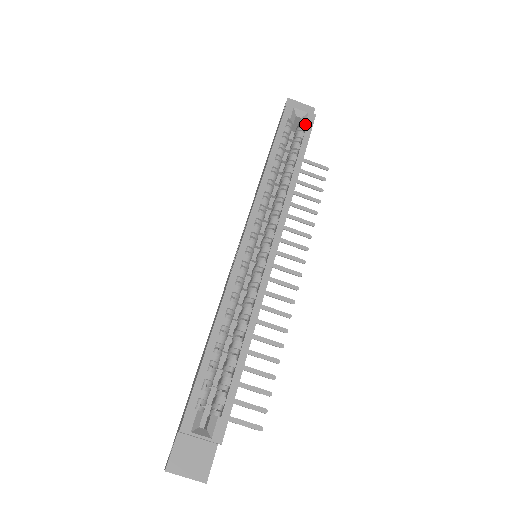
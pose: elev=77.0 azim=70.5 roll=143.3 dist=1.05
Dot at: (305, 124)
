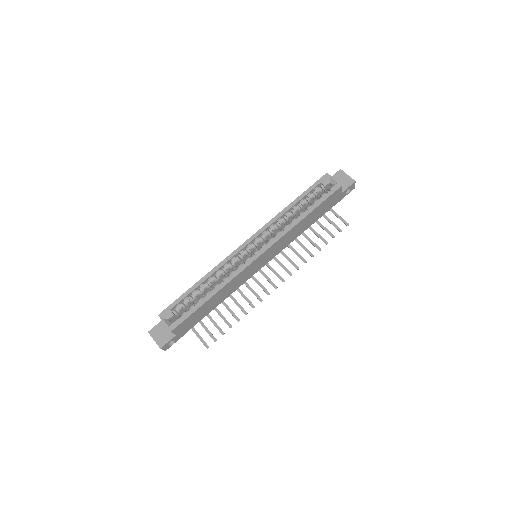
Dot at: (330, 189)
